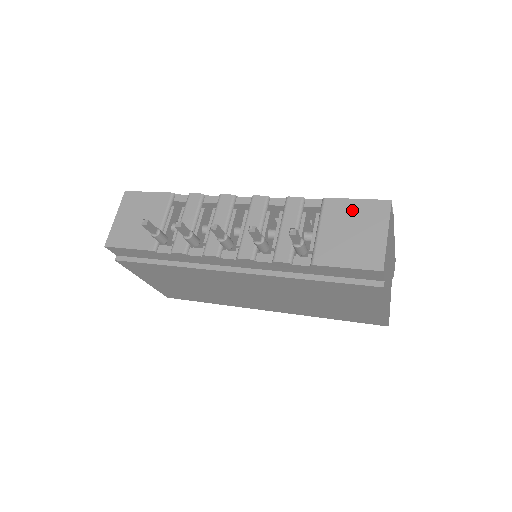
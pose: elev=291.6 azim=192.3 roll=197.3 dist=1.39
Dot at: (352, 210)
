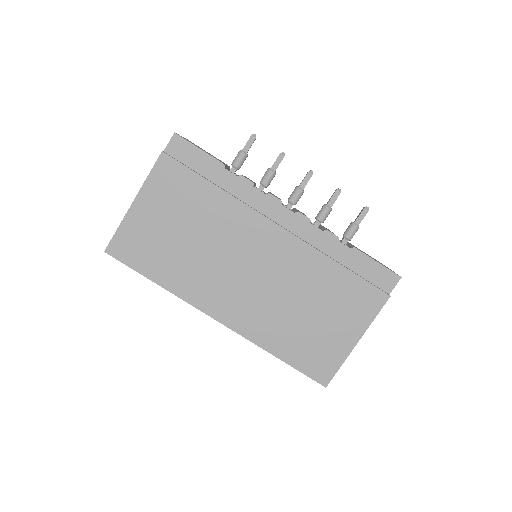
Dot at: occluded
